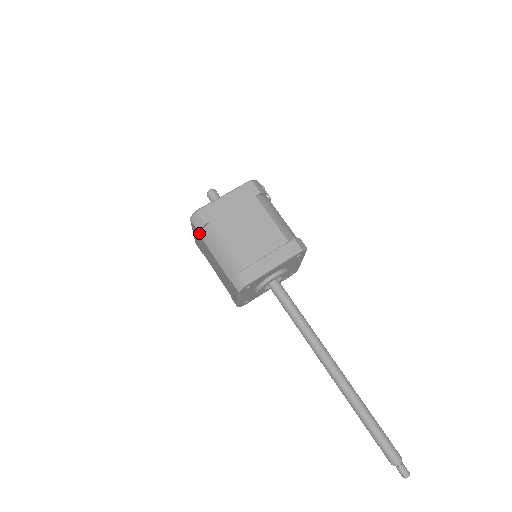
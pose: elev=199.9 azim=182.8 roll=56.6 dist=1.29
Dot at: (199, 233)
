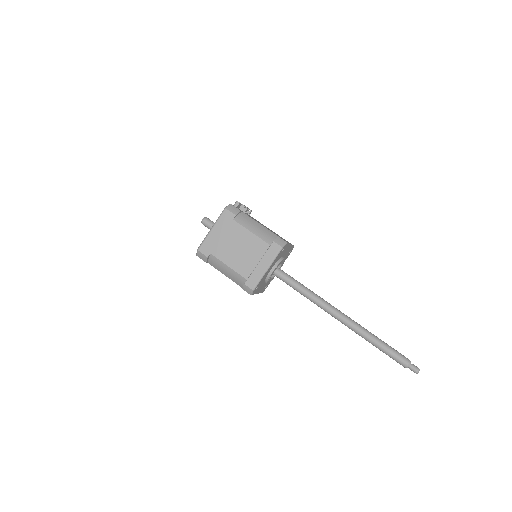
Dot at: (207, 262)
